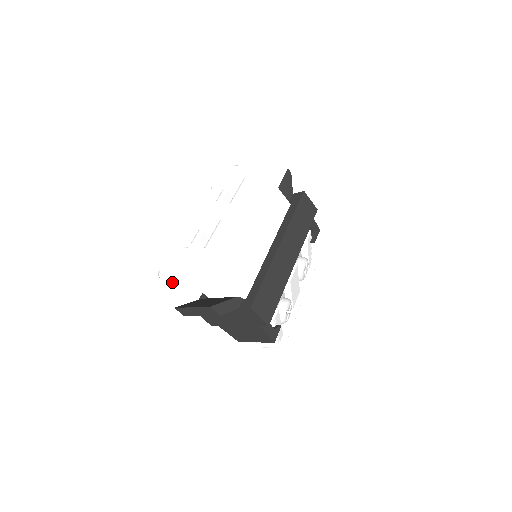
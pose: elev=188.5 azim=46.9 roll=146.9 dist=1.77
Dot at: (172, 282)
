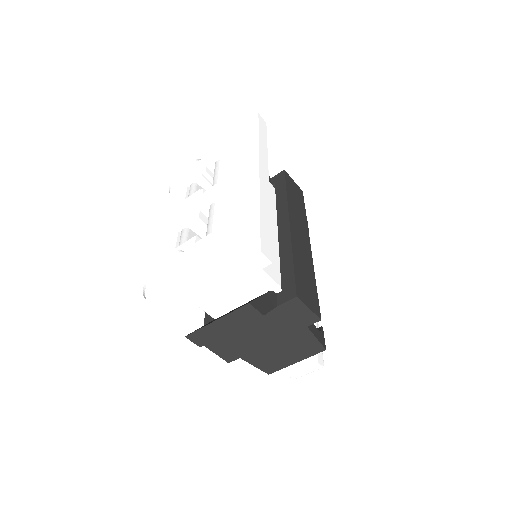
Dot at: (177, 292)
